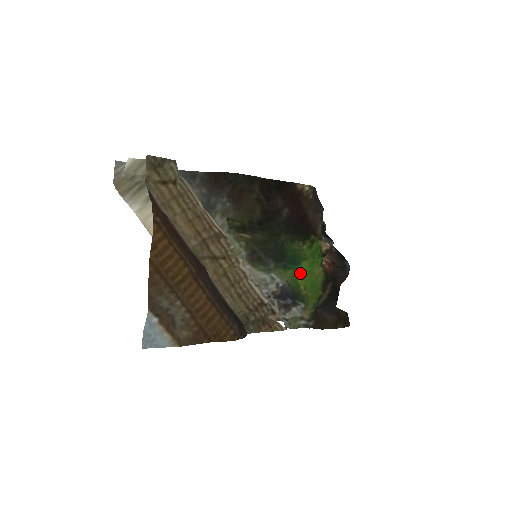
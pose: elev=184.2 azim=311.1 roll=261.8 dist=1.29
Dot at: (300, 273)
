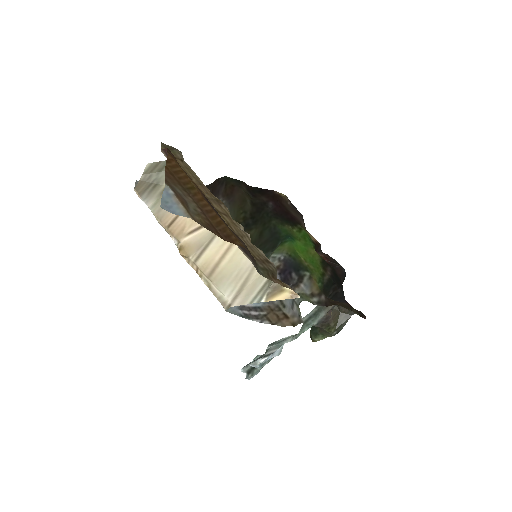
Dot at: (296, 247)
